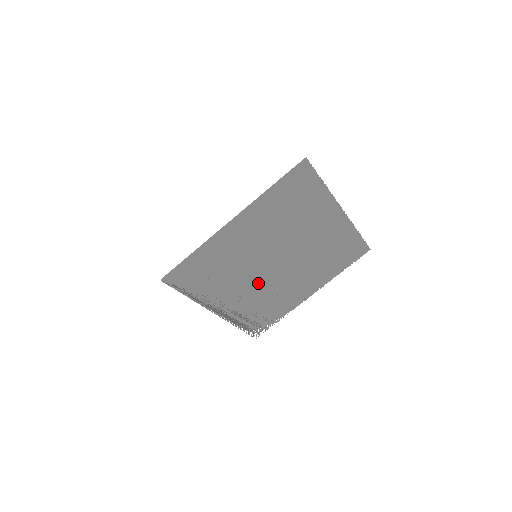
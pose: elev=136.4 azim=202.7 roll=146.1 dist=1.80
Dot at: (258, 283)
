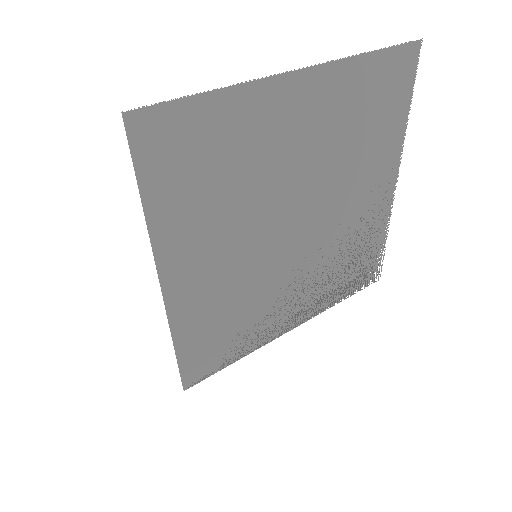
Dot at: (303, 261)
